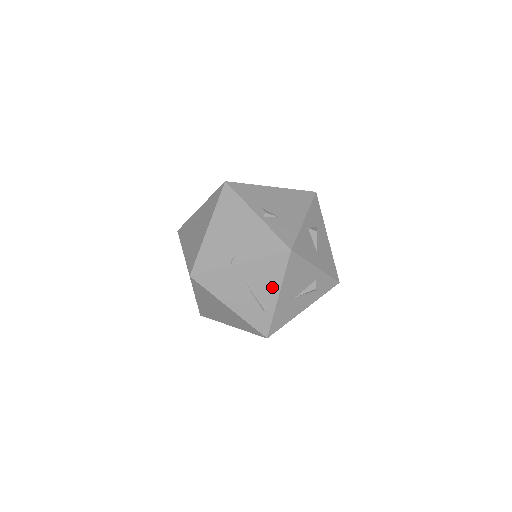
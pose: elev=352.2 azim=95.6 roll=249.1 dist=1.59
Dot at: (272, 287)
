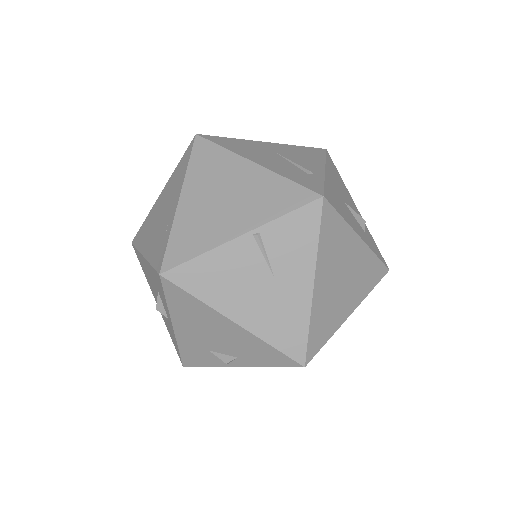
Dot at: (313, 162)
